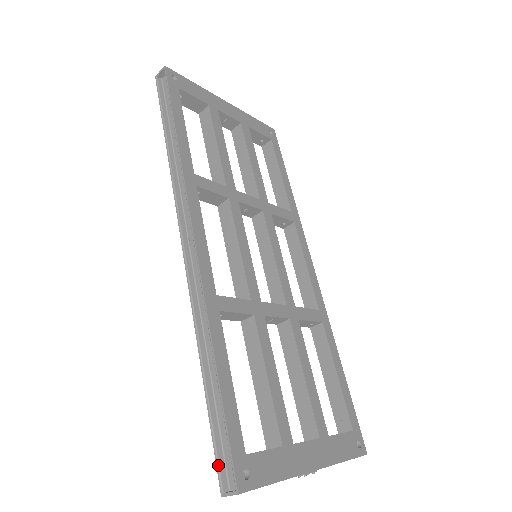
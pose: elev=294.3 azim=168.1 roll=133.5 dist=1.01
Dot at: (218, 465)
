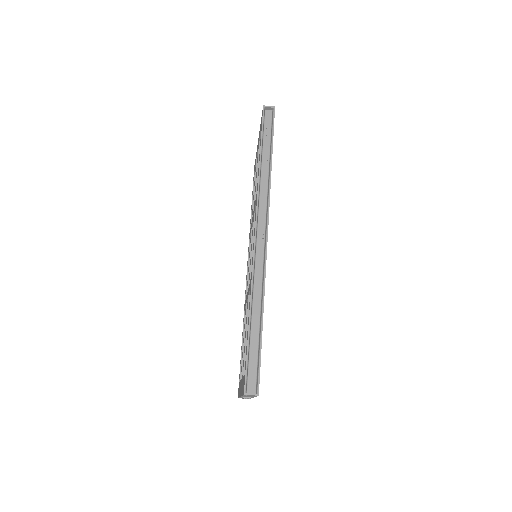
Dot at: (247, 376)
